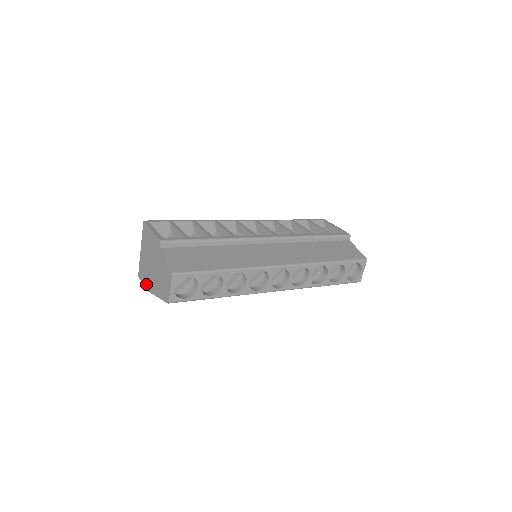
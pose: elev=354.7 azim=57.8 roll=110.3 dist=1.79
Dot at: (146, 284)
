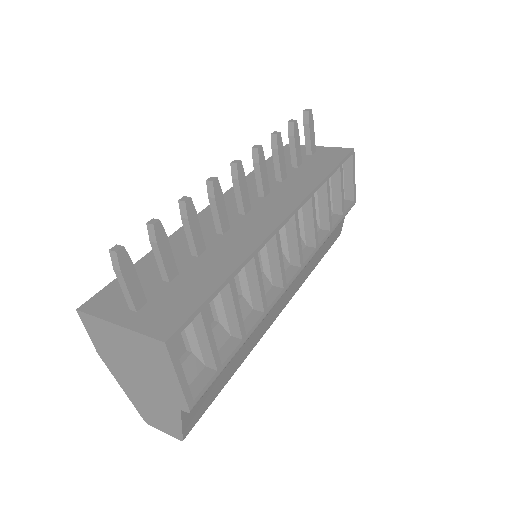
Dot at: (99, 349)
